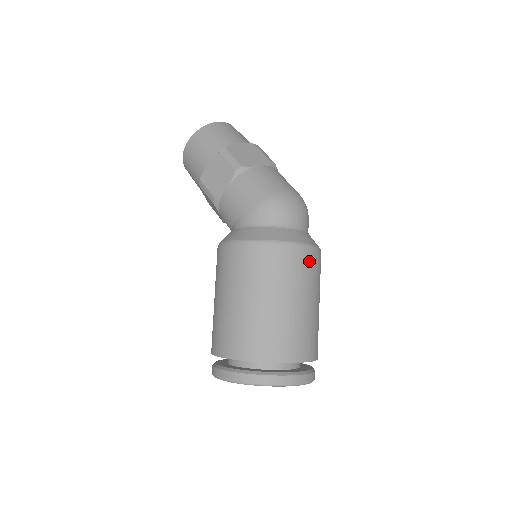
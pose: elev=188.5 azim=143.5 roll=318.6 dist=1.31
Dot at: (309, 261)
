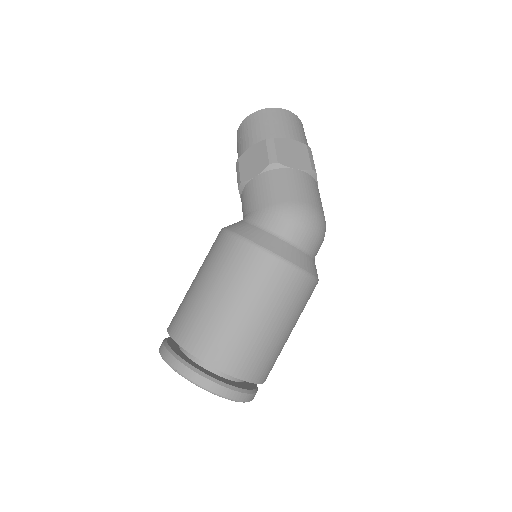
Dot at: (294, 285)
